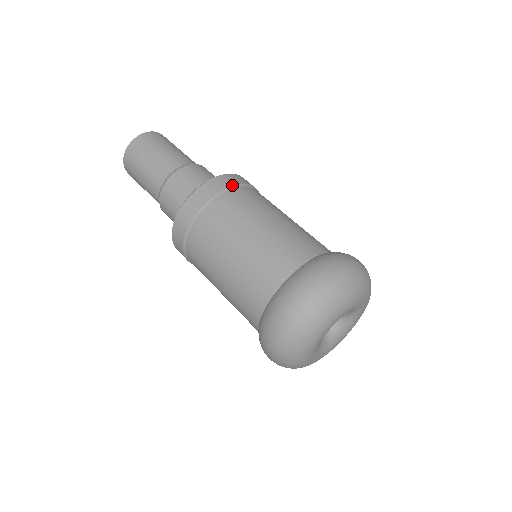
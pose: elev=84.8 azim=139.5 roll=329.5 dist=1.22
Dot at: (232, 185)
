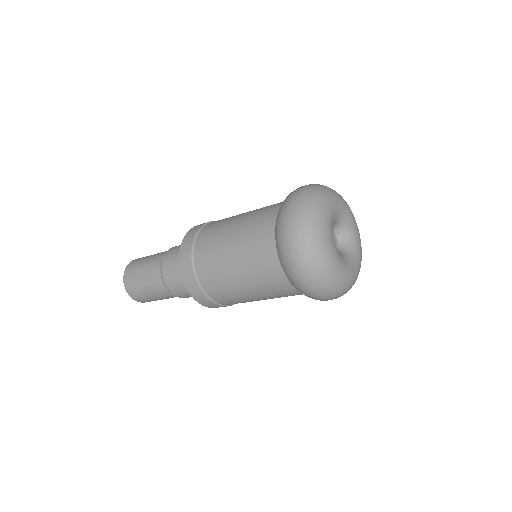
Dot at: occluded
